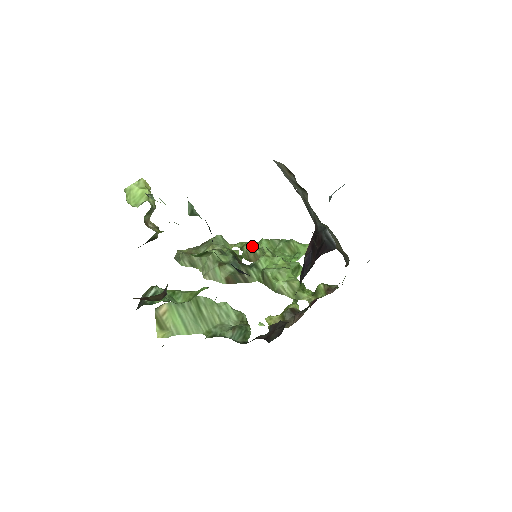
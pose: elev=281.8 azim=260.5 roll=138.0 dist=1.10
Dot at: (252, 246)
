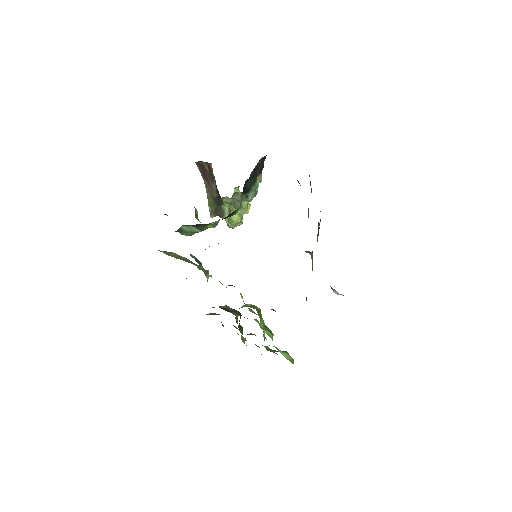
Dot at: occluded
